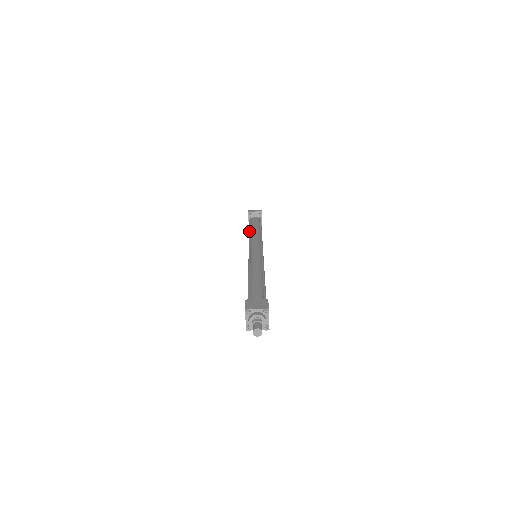
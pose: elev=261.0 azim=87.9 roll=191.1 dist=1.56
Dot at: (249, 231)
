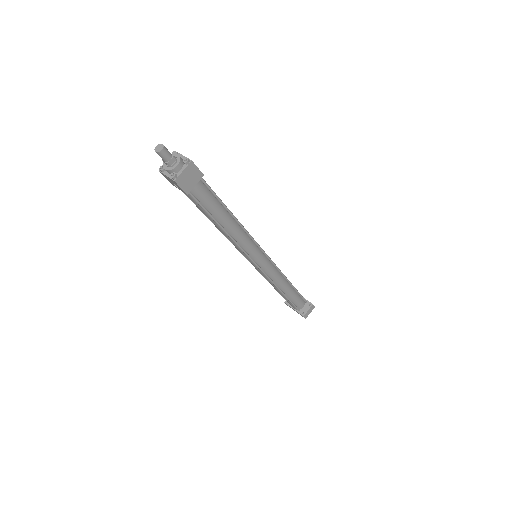
Dot at: occluded
